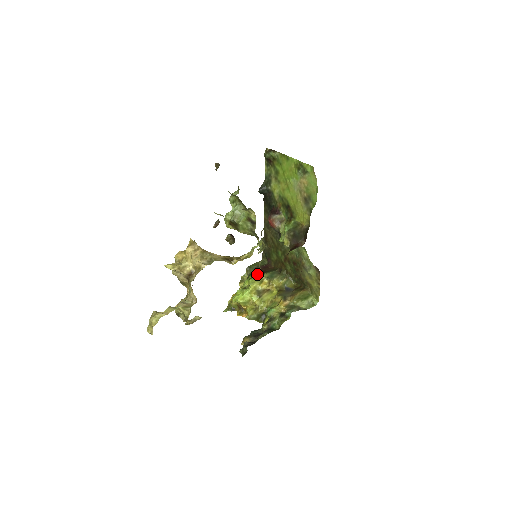
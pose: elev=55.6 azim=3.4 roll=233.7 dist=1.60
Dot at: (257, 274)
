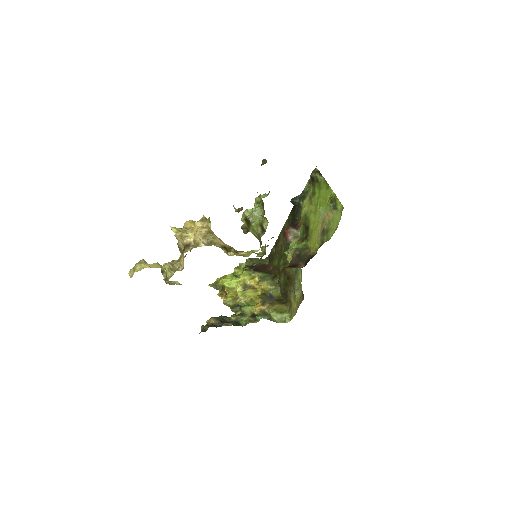
Dot at: (253, 269)
